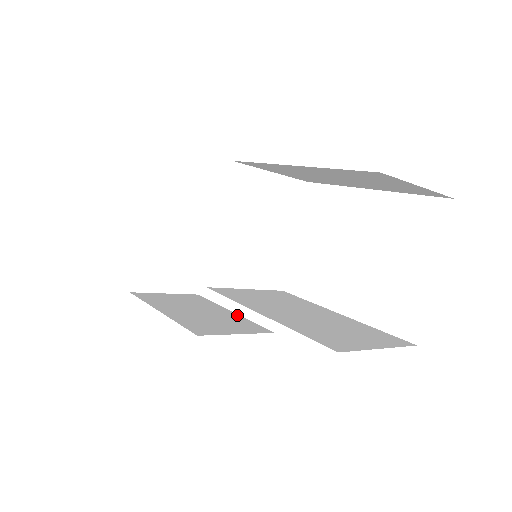
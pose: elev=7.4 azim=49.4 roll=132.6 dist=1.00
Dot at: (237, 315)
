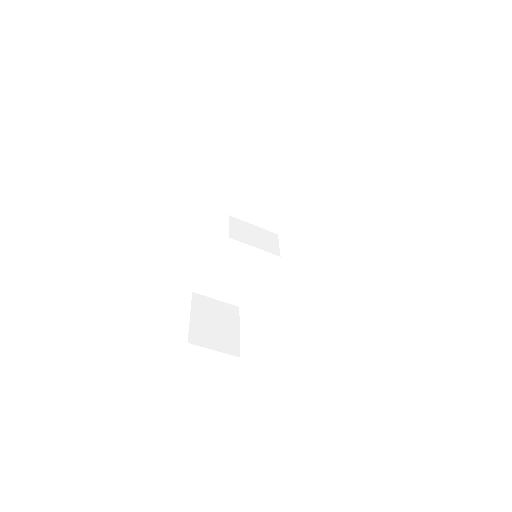
Dot at: occluded
